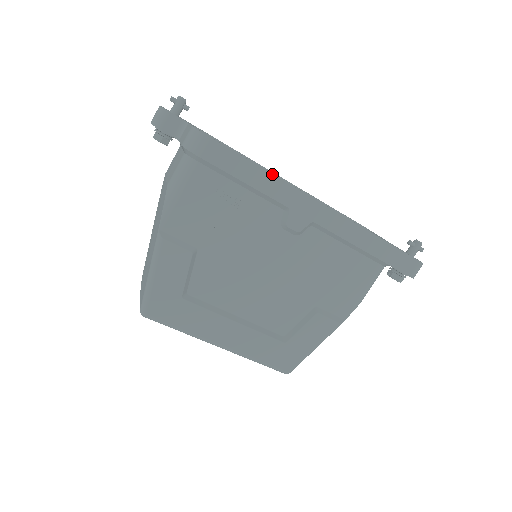
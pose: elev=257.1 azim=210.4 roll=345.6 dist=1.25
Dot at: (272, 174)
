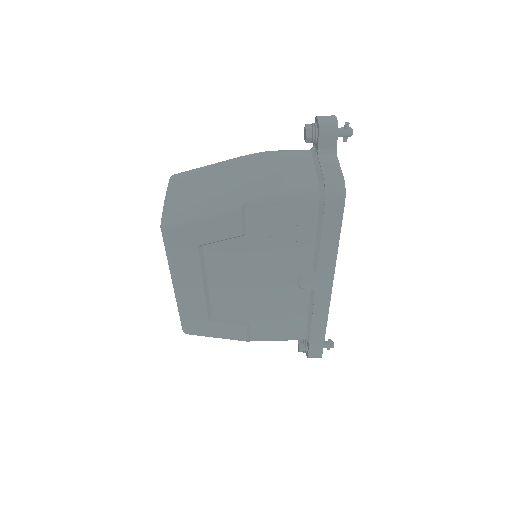
Dot at: (337, 252)
